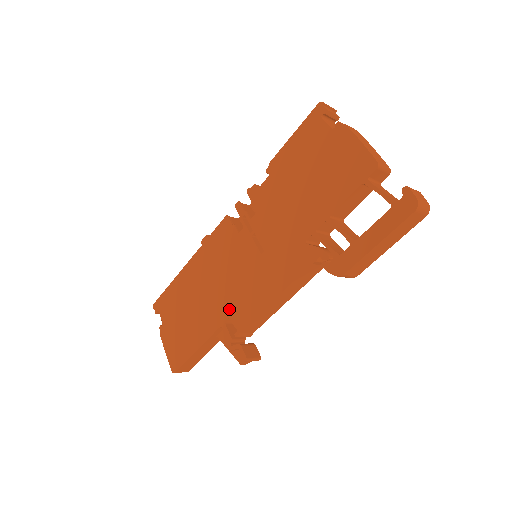
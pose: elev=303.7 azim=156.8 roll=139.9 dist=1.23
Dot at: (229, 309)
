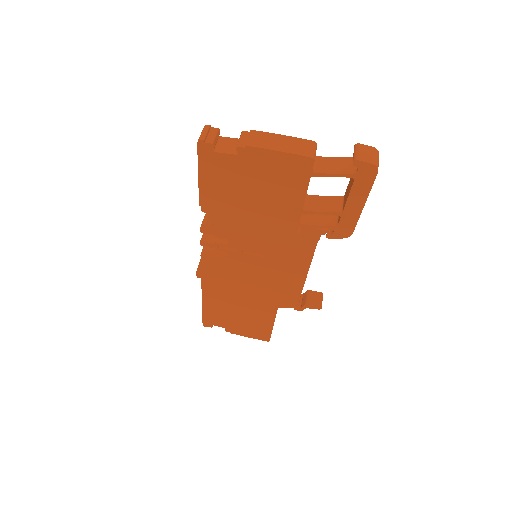
Dot at: (275, 295)
